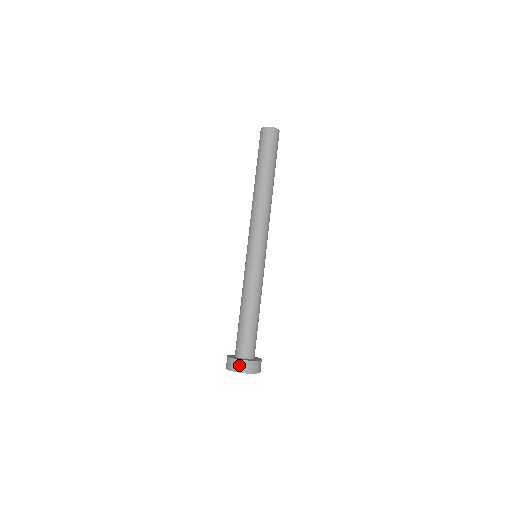
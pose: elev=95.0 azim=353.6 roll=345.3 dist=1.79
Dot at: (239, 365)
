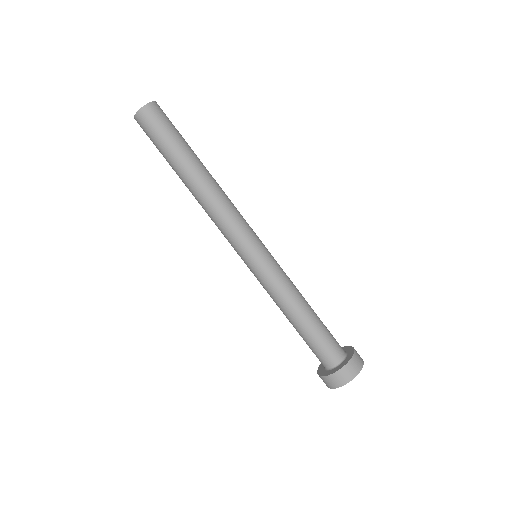
Dot at: (345, 374)
